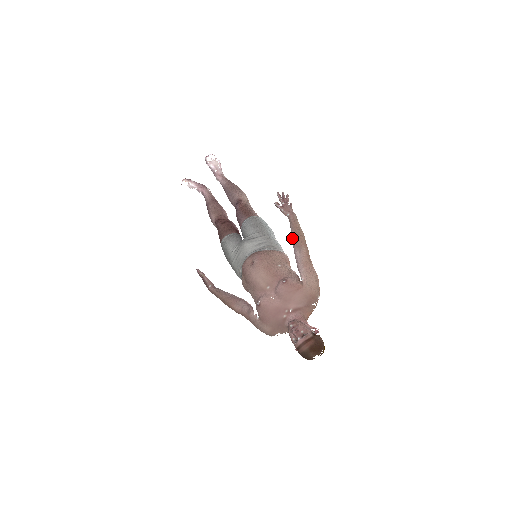
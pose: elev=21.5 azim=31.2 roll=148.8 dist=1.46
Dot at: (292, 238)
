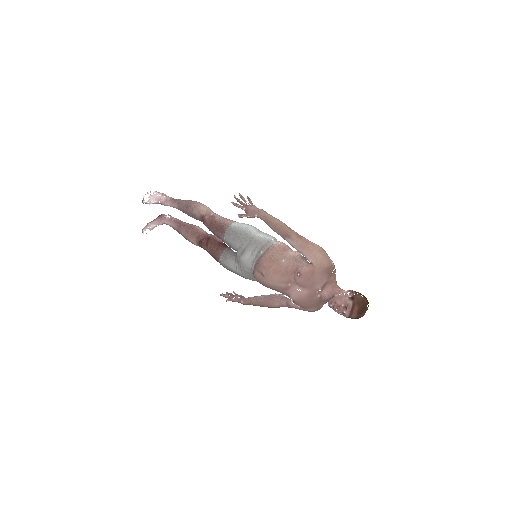
Dot at: occluded
